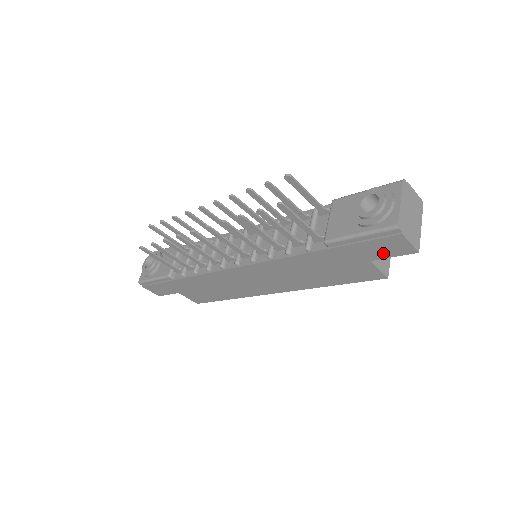
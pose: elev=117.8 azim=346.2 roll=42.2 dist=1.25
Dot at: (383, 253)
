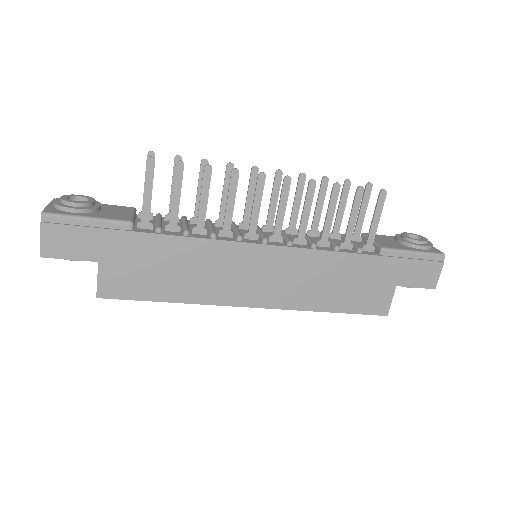
Dot at: (414, 280)
